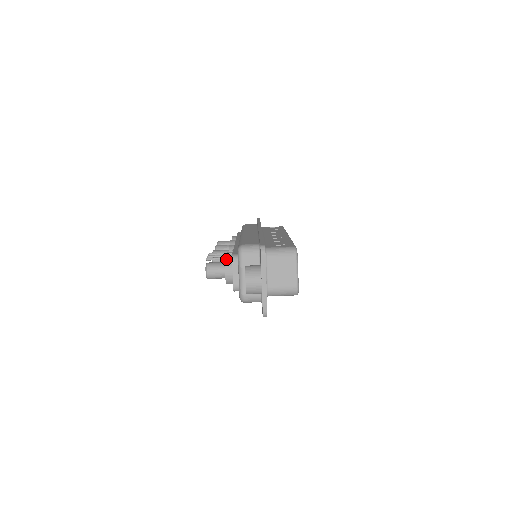
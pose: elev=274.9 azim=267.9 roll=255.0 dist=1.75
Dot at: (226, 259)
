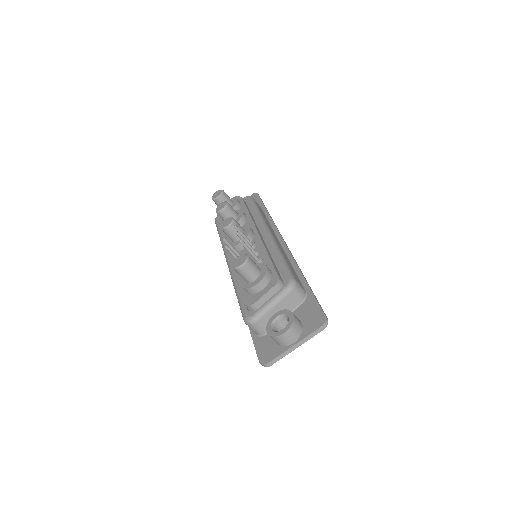
Dot at: (268, 272)
